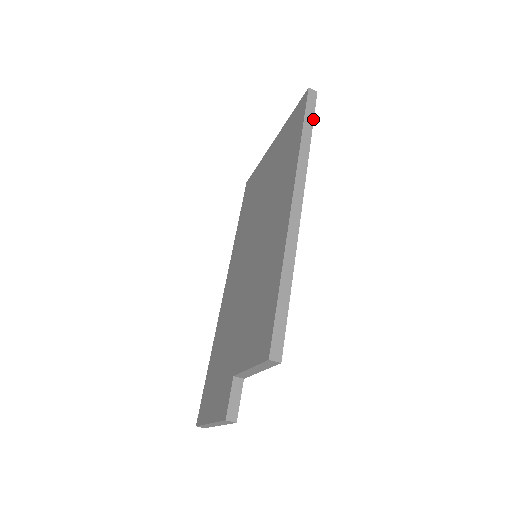
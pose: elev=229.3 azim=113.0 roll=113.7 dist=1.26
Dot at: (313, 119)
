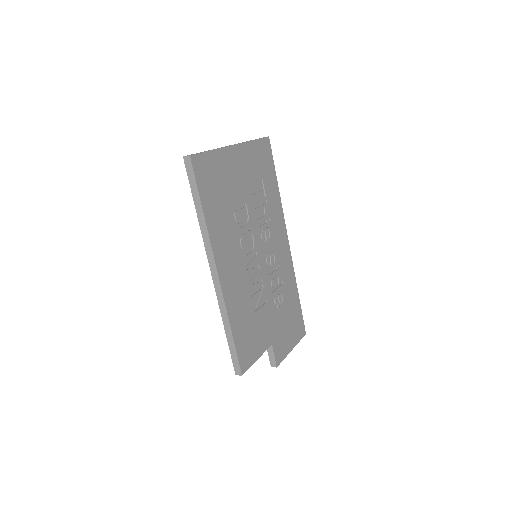
Dot at: (197, 189)
